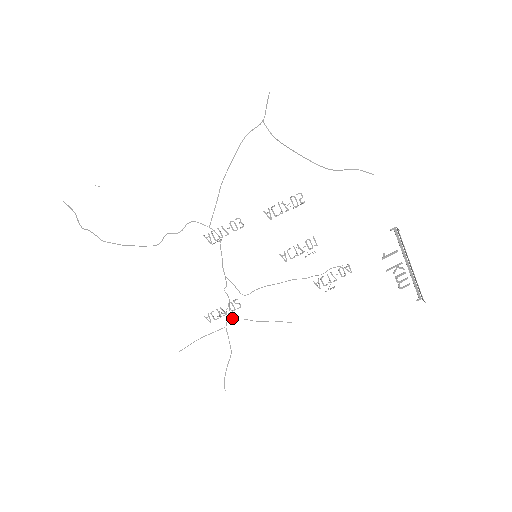
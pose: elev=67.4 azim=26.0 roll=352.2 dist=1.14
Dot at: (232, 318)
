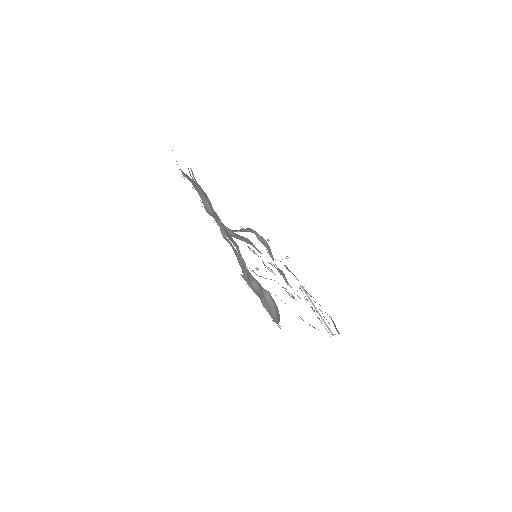
Dot at: occluded
